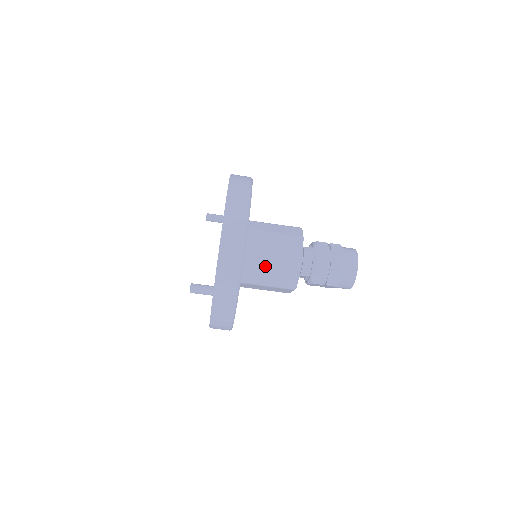
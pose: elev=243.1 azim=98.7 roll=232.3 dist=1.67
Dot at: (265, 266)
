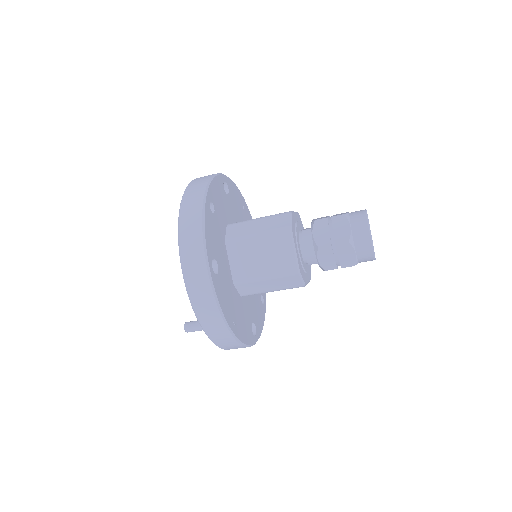
Dot at: (258, 275)
